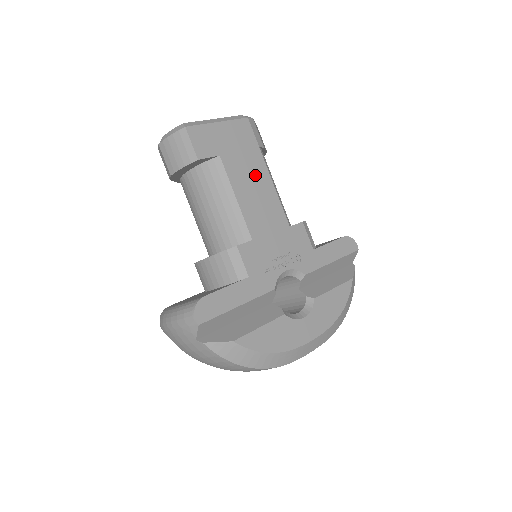
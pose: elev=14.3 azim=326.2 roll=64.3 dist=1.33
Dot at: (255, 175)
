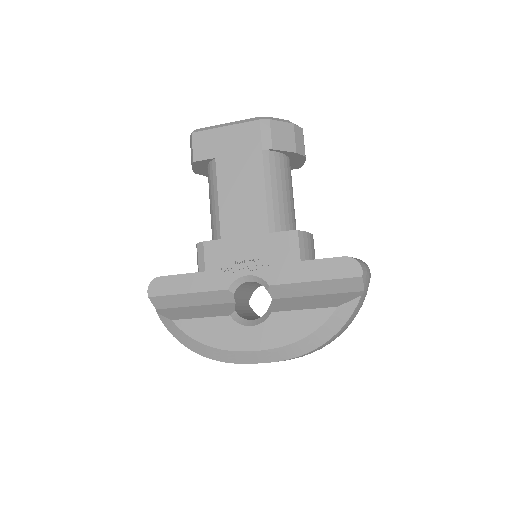
Dot at: (247, 178)
